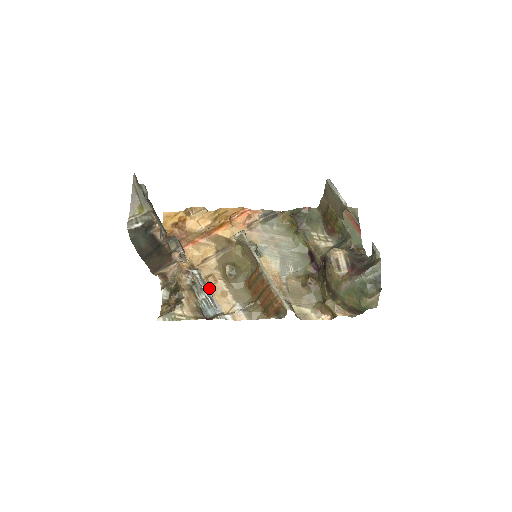
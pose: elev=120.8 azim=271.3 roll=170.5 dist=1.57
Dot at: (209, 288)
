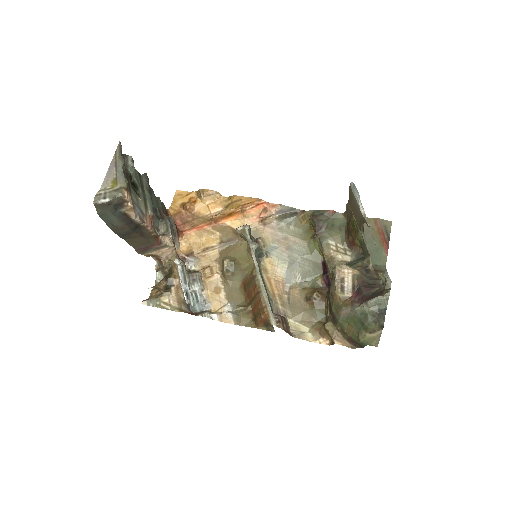
Dot at: (203, 280)
